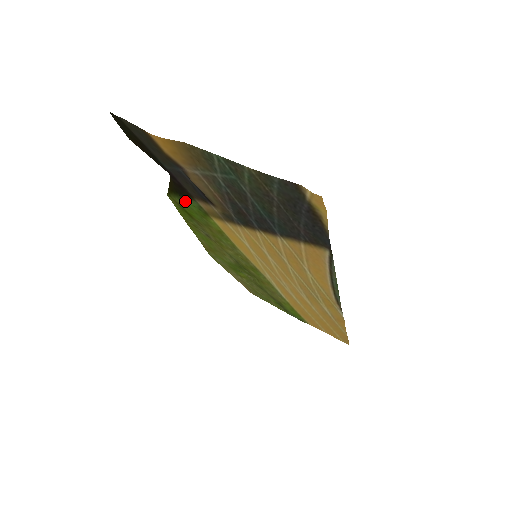
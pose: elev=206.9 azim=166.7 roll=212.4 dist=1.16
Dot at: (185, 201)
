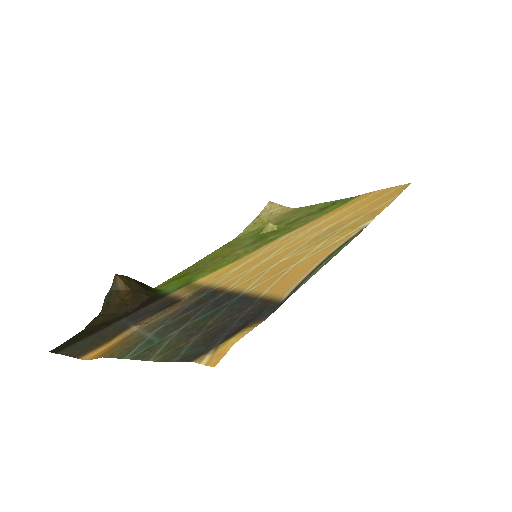
Dot at: (166, 290)
